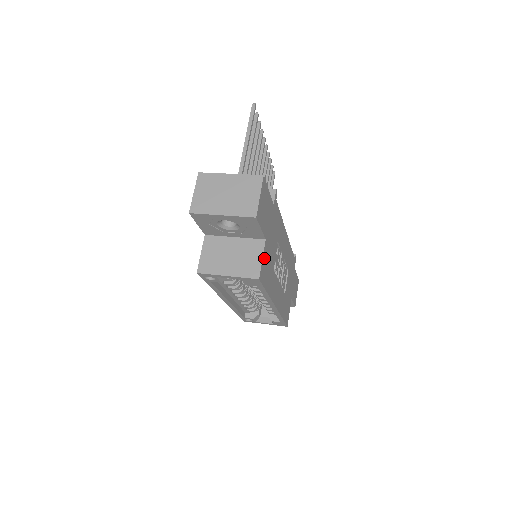
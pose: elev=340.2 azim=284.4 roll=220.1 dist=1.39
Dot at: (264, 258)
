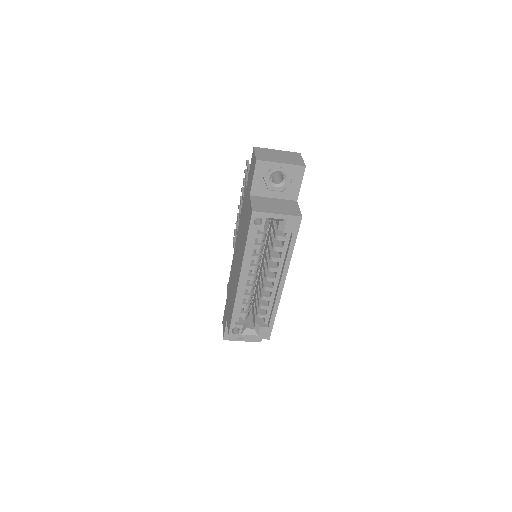
Dot at: occluded
